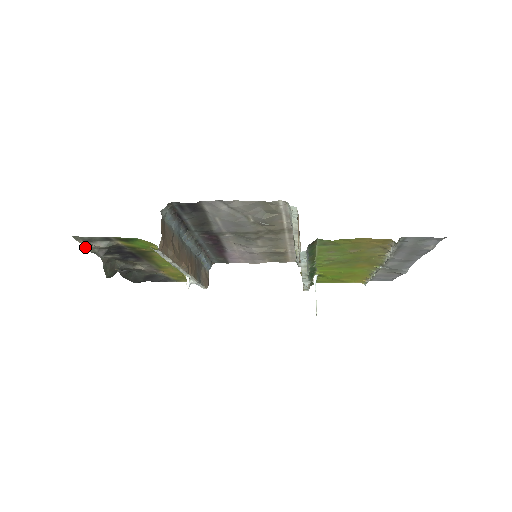
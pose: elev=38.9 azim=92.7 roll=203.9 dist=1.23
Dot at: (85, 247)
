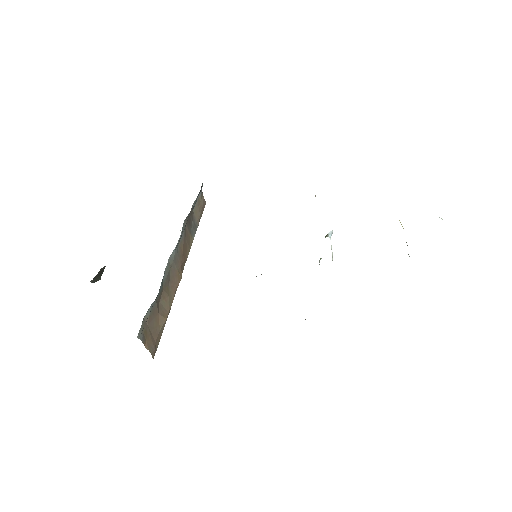
Dot at: occluded
